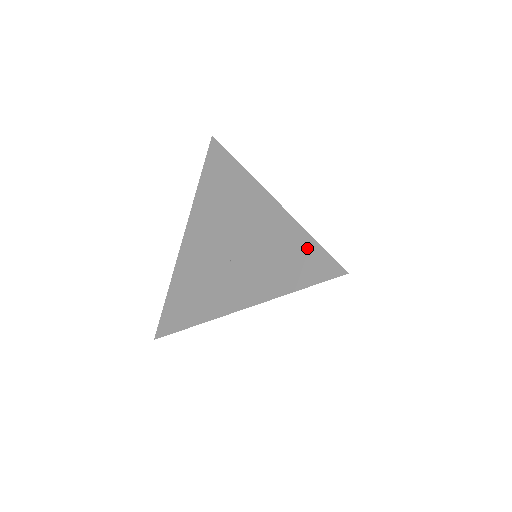
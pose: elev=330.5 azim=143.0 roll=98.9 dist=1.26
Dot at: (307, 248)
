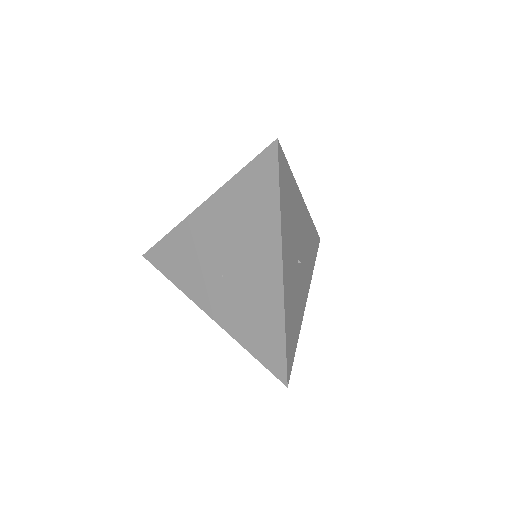
Dot at: (277, 341)
